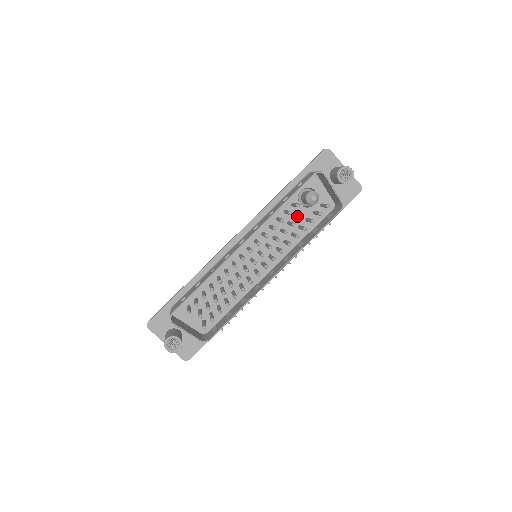
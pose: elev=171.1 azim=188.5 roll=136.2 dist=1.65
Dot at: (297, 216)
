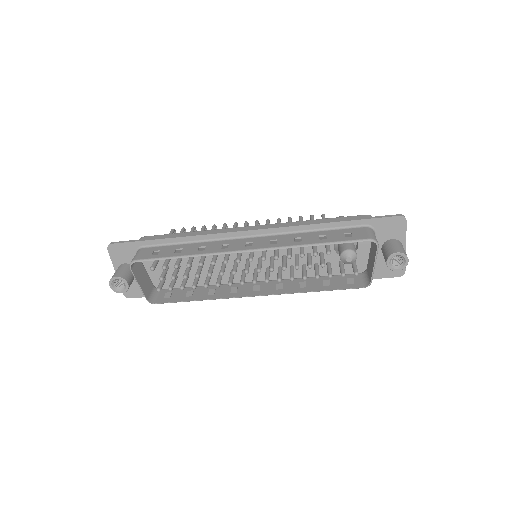
Dot at: (321, 259)
